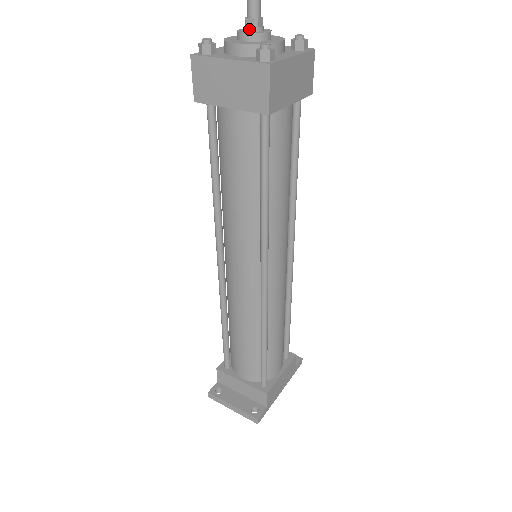
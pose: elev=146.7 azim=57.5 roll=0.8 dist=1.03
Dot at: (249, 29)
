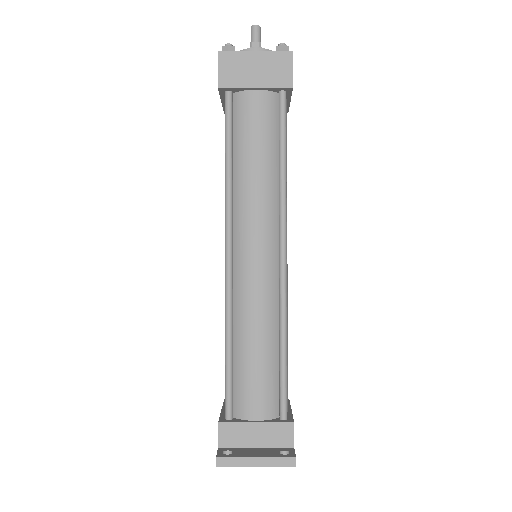
Dot at: occluded
